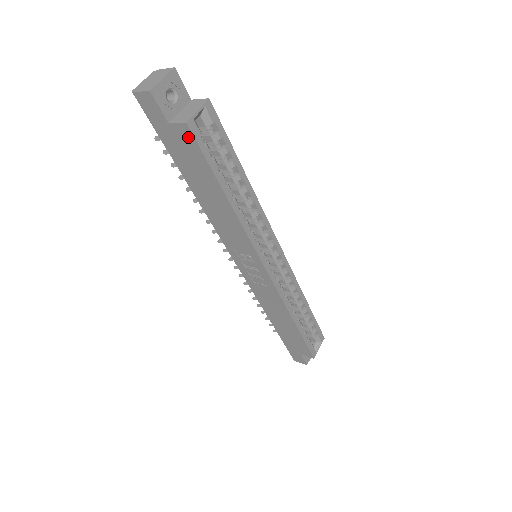
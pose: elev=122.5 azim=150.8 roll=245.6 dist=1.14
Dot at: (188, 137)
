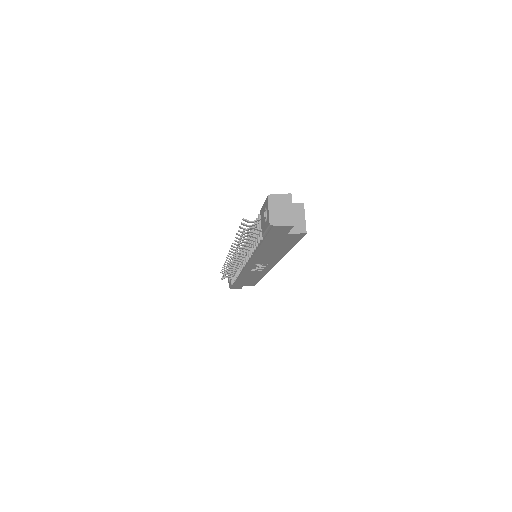
Dot at: (297, 237)
